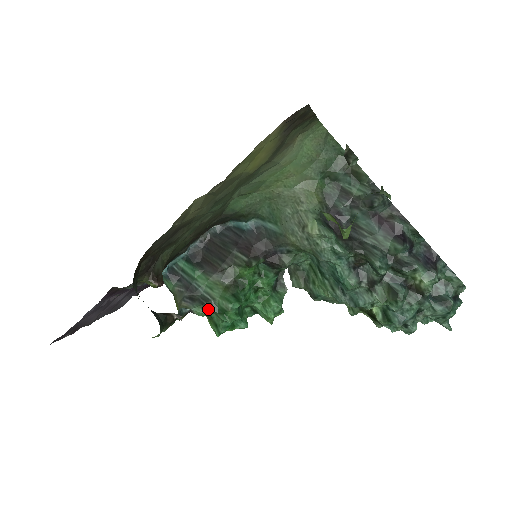
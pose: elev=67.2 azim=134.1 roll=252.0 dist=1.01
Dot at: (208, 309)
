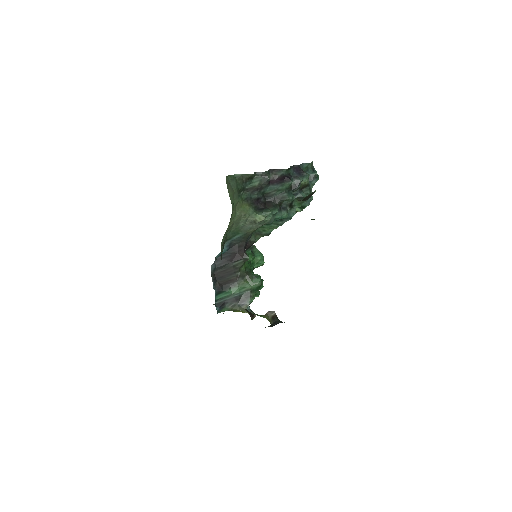
Dot at: (253, 295)
